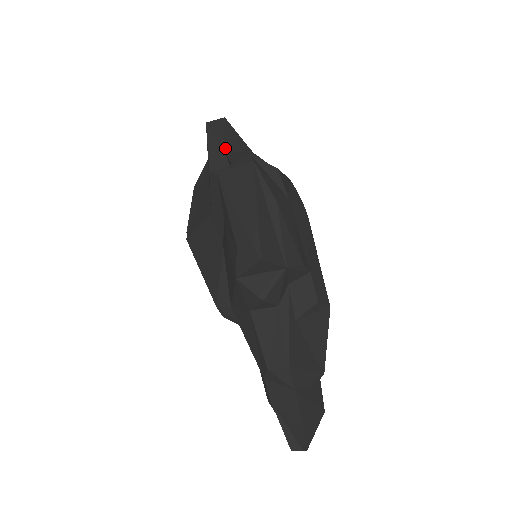
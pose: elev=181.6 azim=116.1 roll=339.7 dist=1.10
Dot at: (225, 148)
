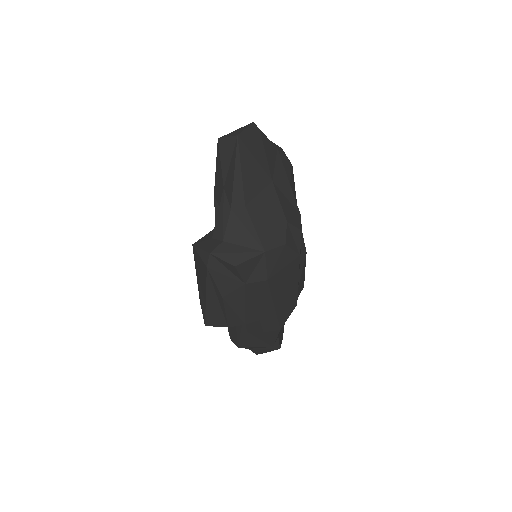
Dot at: (225, 187)
